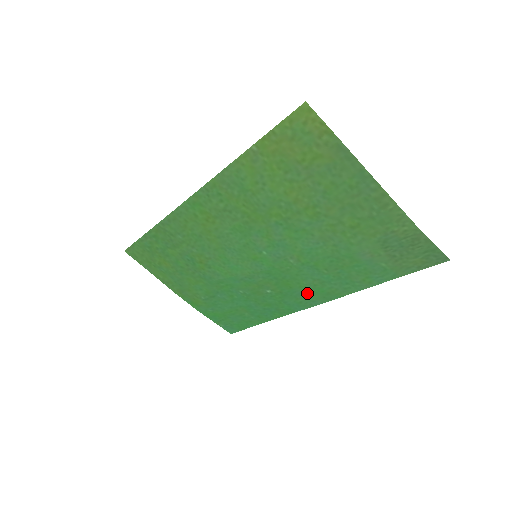
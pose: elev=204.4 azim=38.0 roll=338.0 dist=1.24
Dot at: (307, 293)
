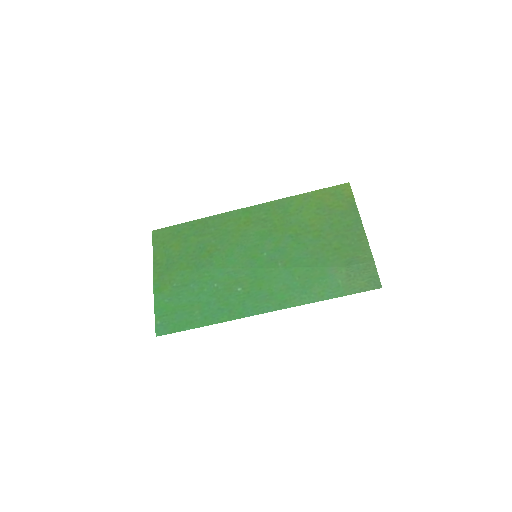
Dot at: (269, 297)
